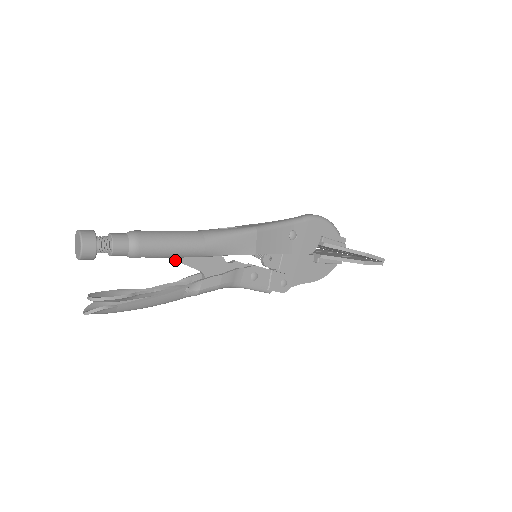
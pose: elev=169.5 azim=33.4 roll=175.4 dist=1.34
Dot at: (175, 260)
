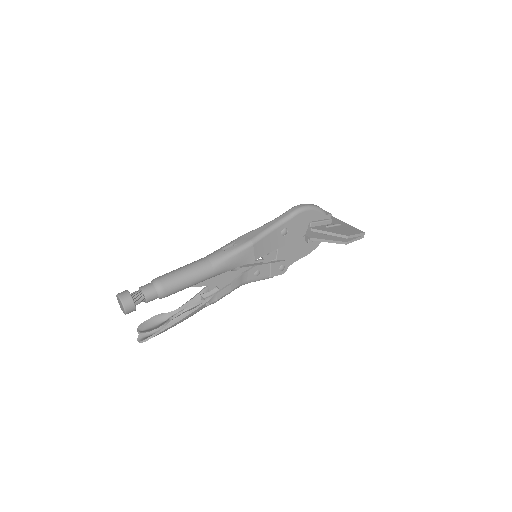
Dot at: occluded
